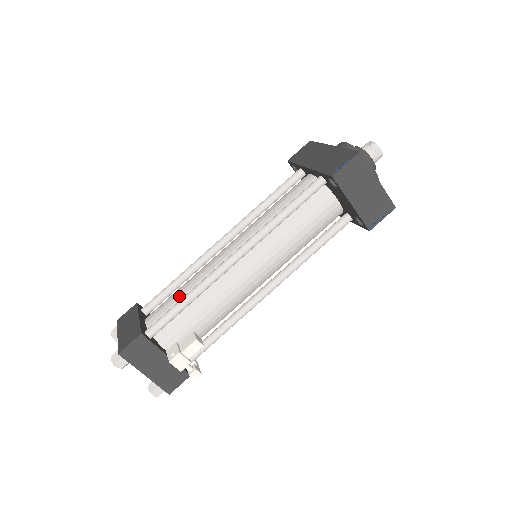
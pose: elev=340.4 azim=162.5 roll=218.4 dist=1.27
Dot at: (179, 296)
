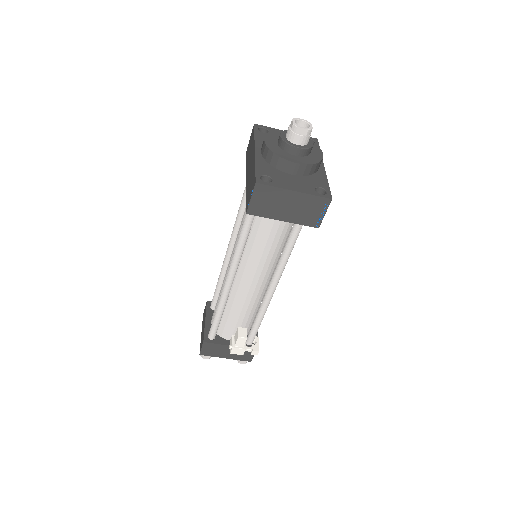
Dot at: occluded
